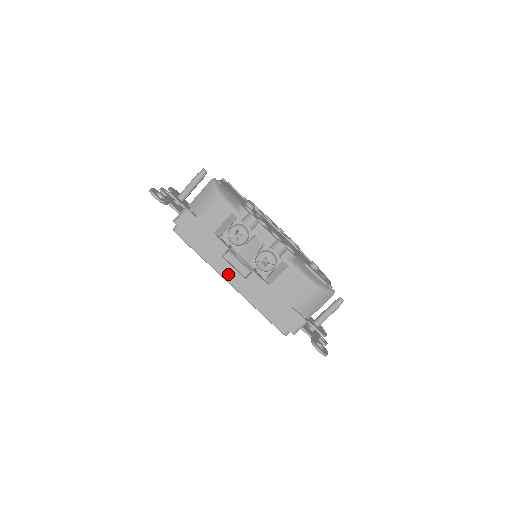
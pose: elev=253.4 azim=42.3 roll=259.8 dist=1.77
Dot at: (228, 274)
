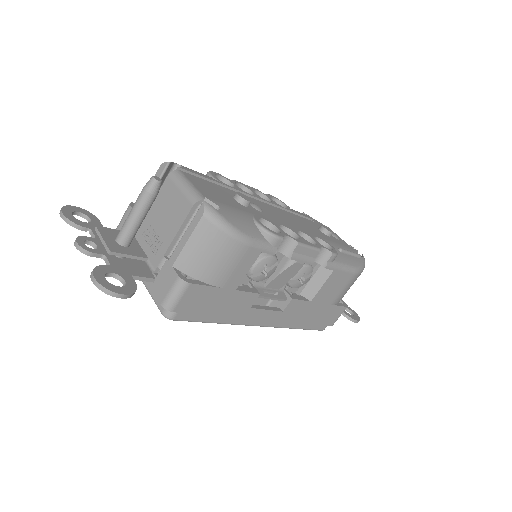
Dot at: (259, 319)
